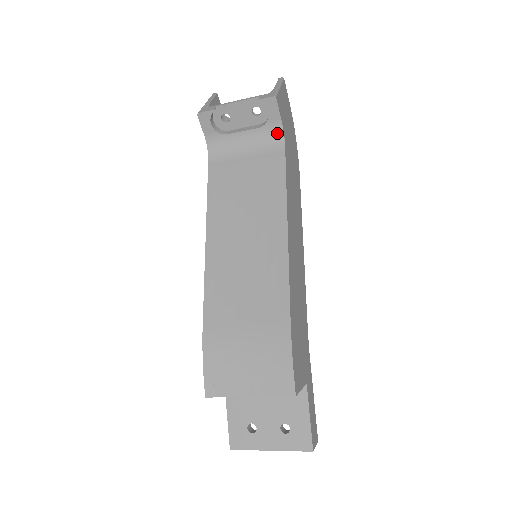
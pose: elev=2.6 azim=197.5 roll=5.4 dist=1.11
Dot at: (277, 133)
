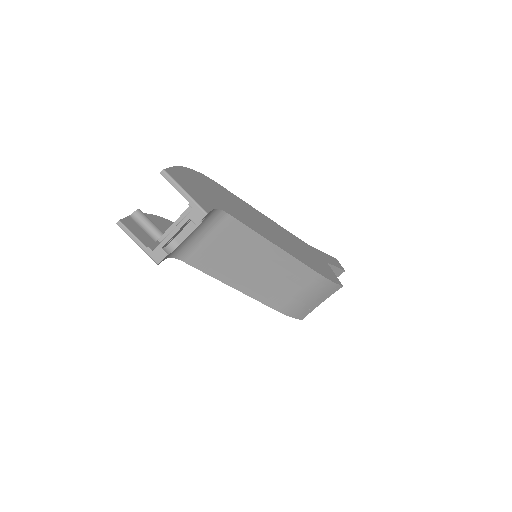
Dot at: (215, 213)
